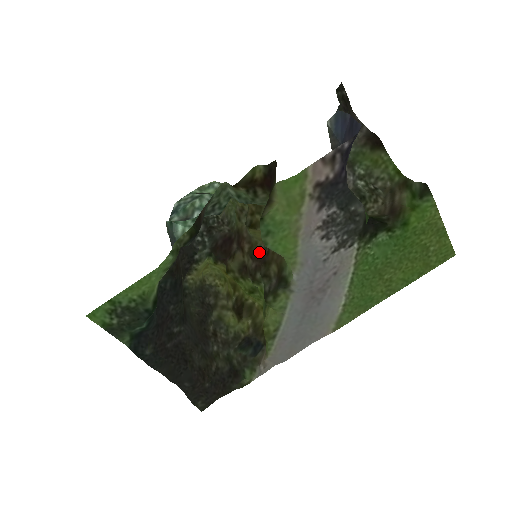
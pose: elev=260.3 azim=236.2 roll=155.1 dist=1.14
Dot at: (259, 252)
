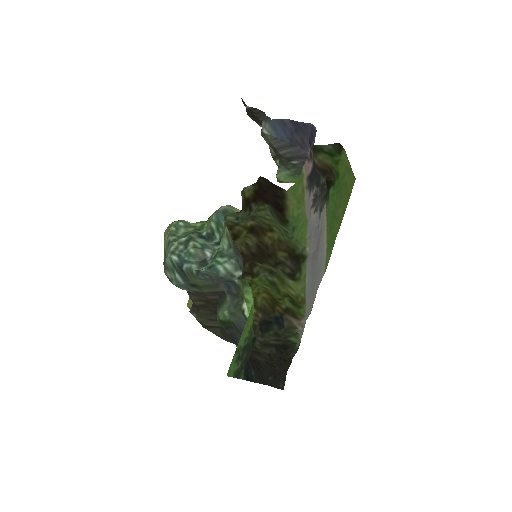
Dot at: (245, 254)
